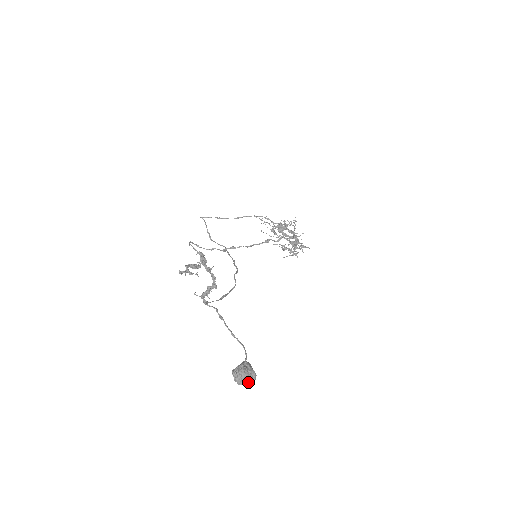
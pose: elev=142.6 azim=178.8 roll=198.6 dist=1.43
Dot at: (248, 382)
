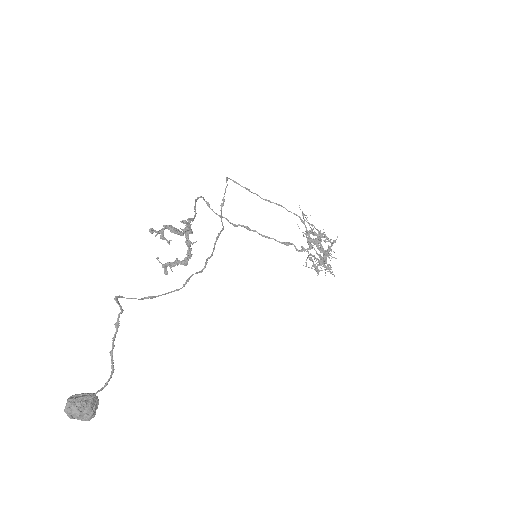
Dot at: (78, 419)
